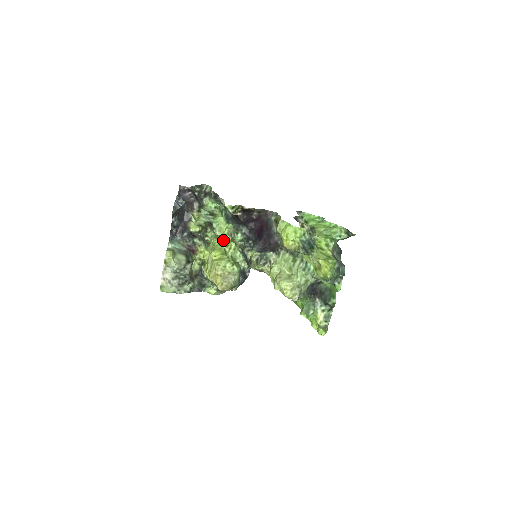
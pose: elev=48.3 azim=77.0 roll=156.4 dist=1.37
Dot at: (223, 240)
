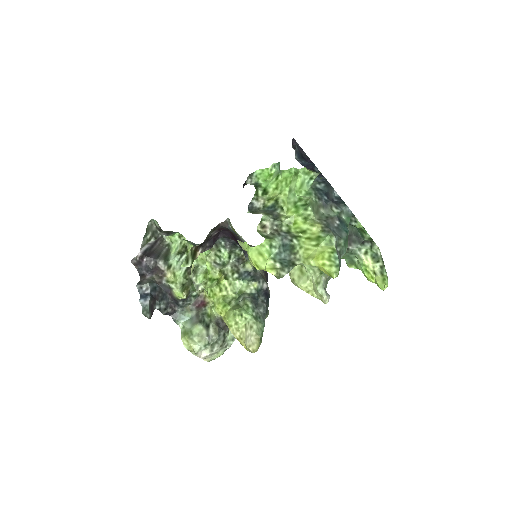
Dot at: (214, 278)
